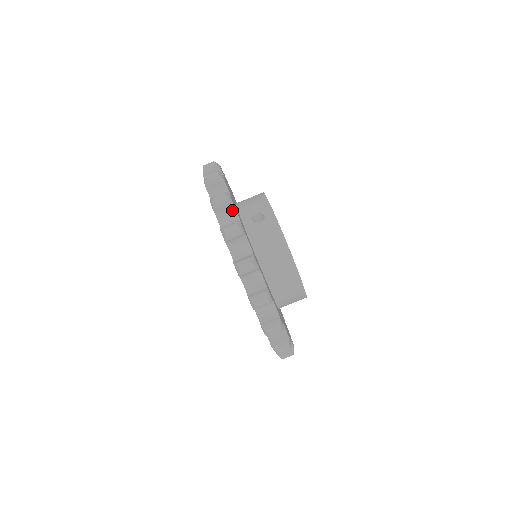
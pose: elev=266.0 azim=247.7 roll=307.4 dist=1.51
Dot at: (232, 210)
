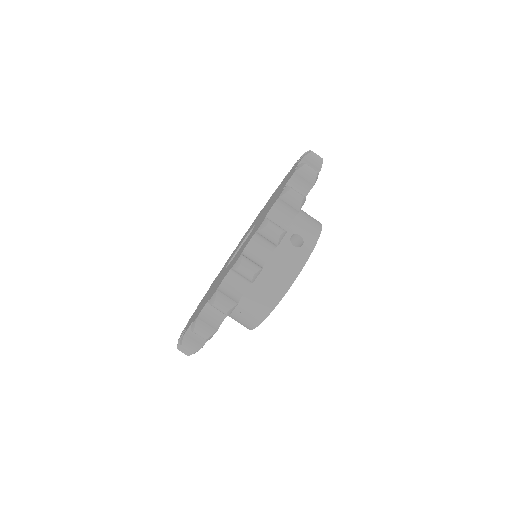
Dot at: (291, 215)
